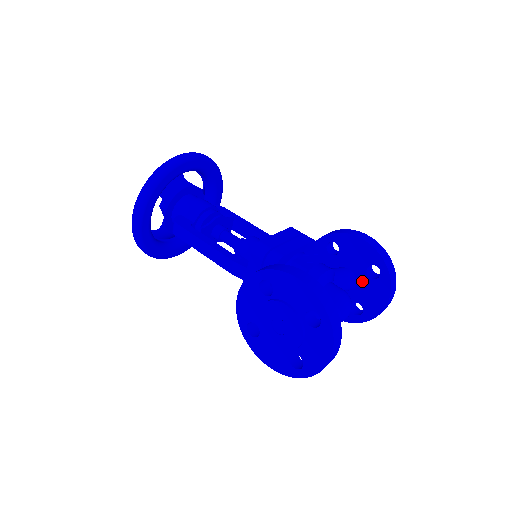
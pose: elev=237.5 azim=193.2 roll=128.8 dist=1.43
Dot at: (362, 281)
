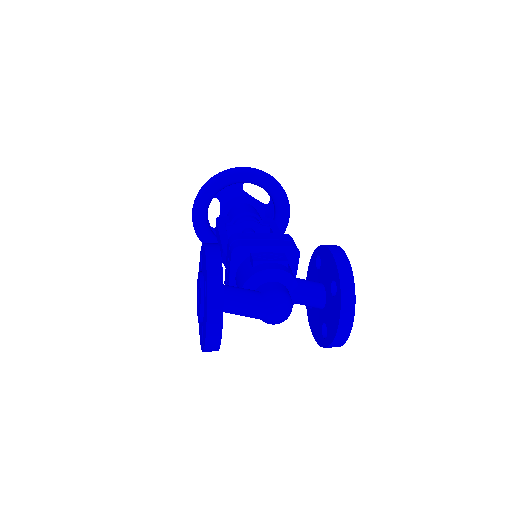
Dot at: (328, 299)
